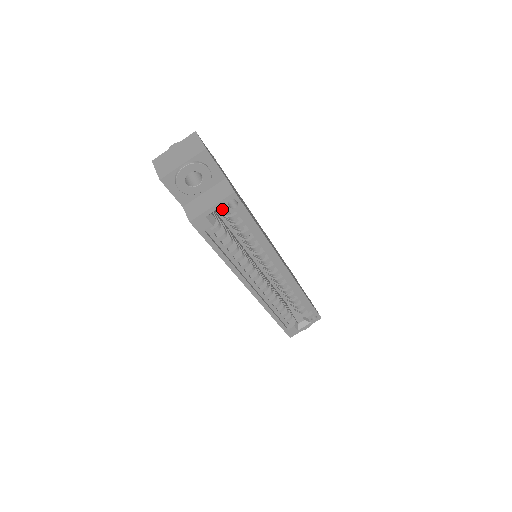
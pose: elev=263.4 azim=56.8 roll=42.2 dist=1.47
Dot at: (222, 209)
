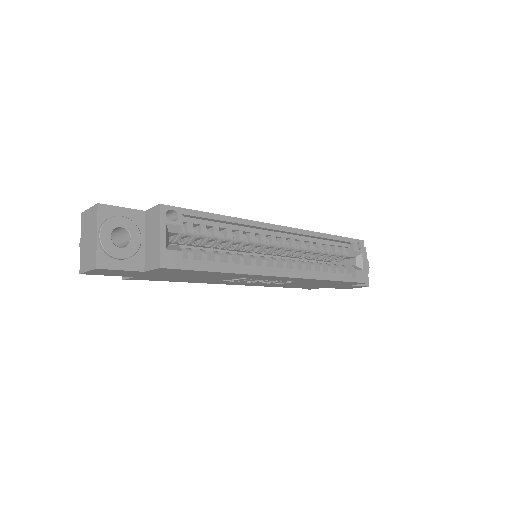
Dot at: (171, 231)
